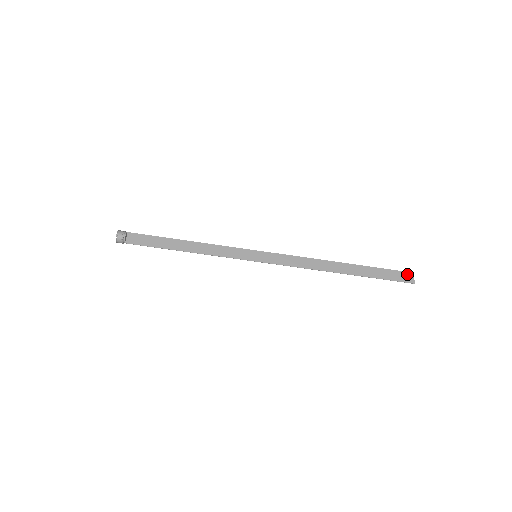
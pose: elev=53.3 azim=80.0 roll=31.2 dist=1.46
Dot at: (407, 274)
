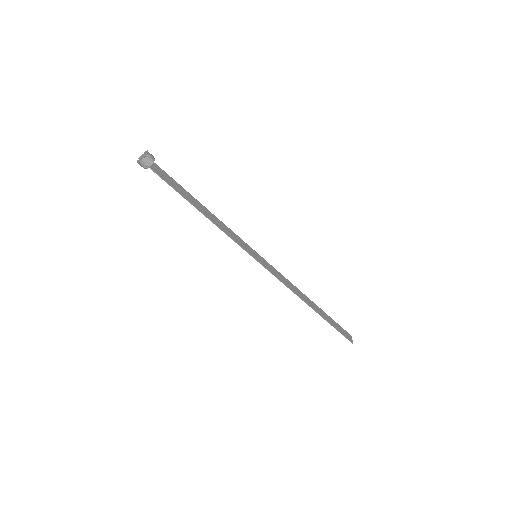
Dot at: (348, 334)
